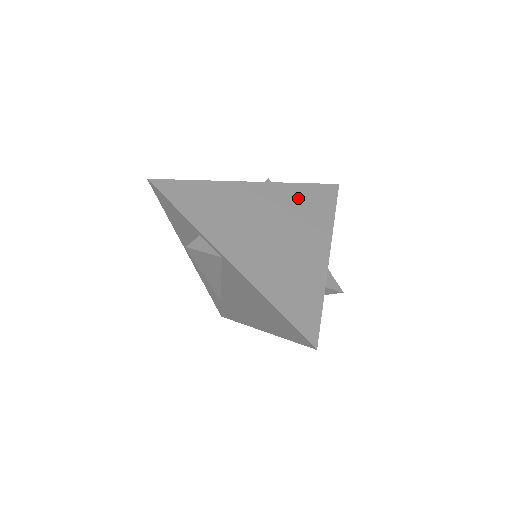
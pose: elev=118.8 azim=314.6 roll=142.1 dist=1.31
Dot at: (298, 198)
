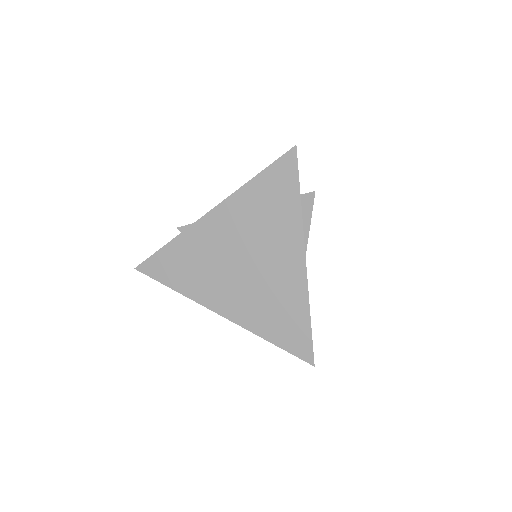
Dot at: occluded
